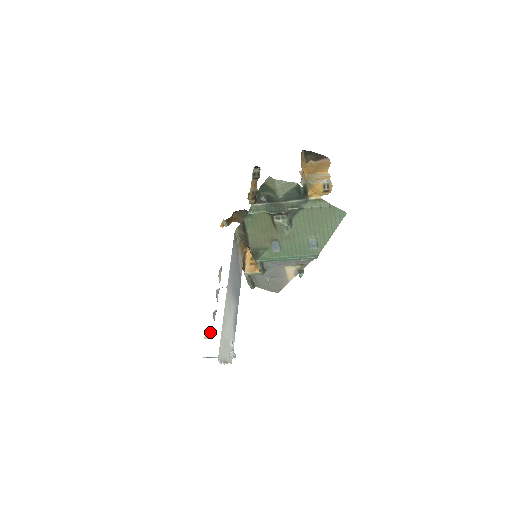
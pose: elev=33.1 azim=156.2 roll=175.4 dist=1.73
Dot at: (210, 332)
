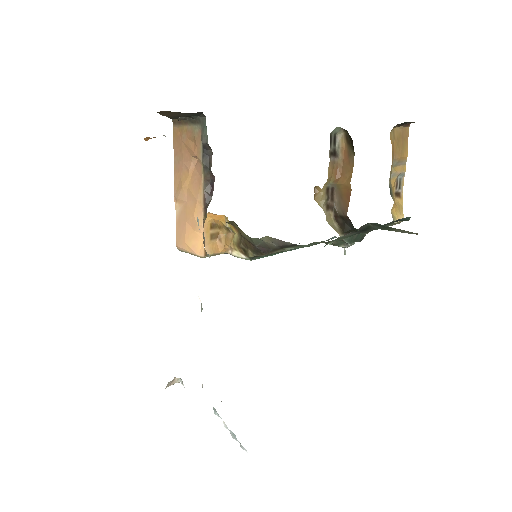
Dot at: (175, 377)
